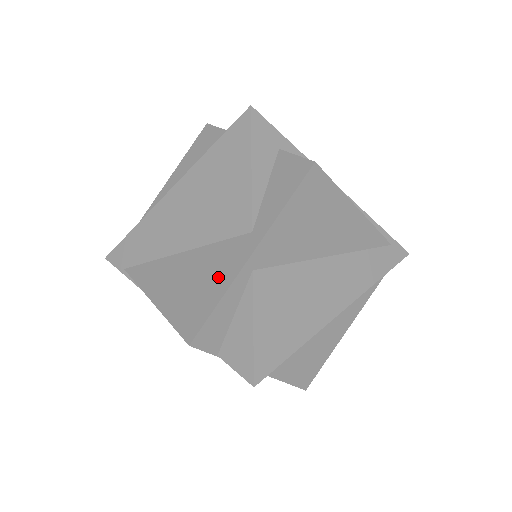
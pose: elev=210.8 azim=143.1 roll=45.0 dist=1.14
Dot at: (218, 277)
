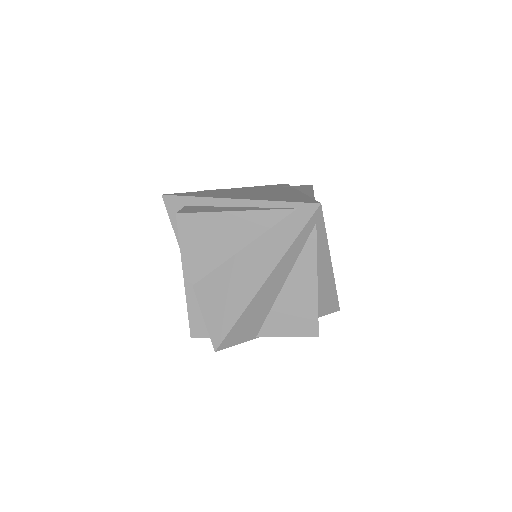
Dot at: occluded
